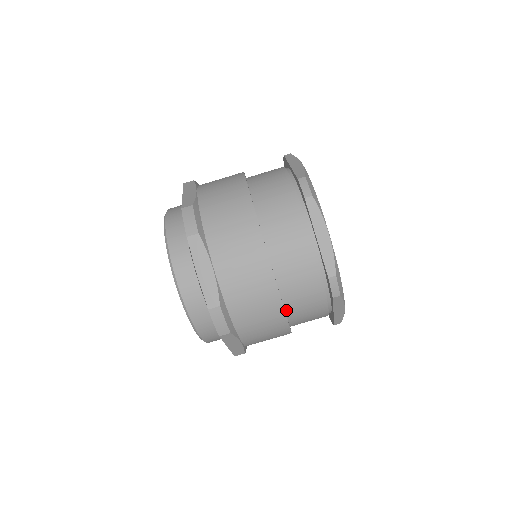
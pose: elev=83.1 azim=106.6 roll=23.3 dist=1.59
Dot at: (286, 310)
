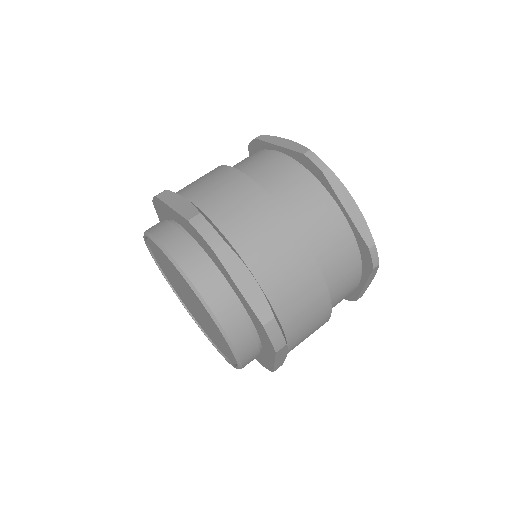
Dot at: occluded
